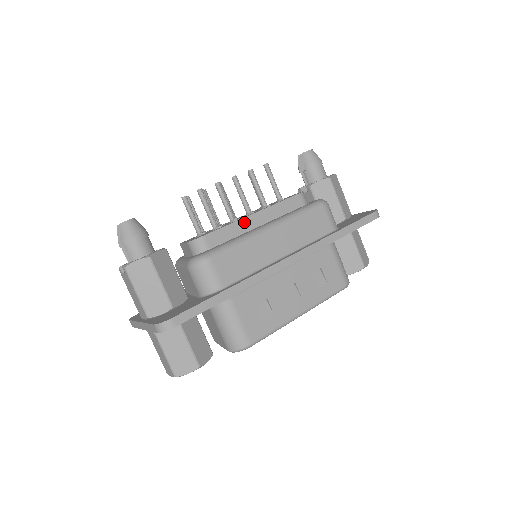
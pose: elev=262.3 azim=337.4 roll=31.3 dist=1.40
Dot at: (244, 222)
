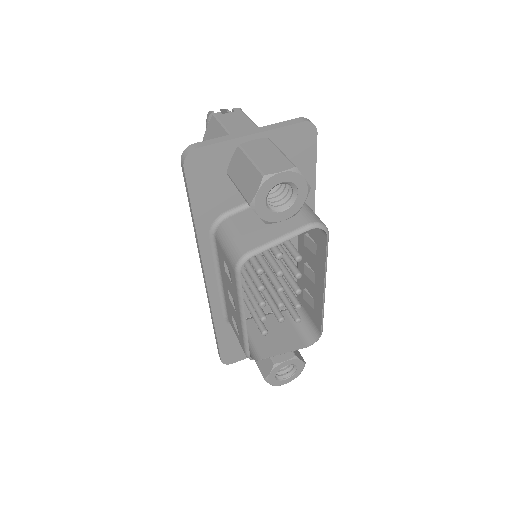
Dot at: occluded
